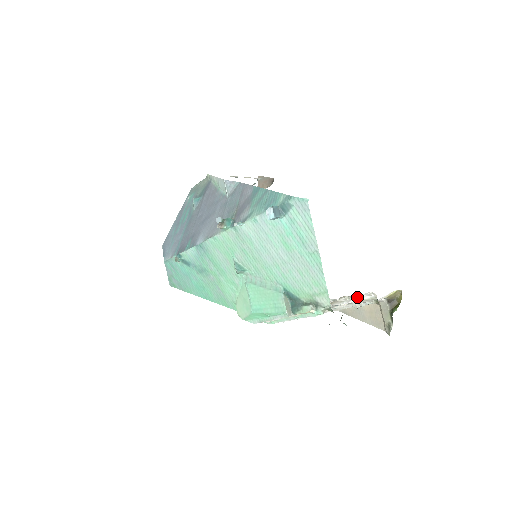
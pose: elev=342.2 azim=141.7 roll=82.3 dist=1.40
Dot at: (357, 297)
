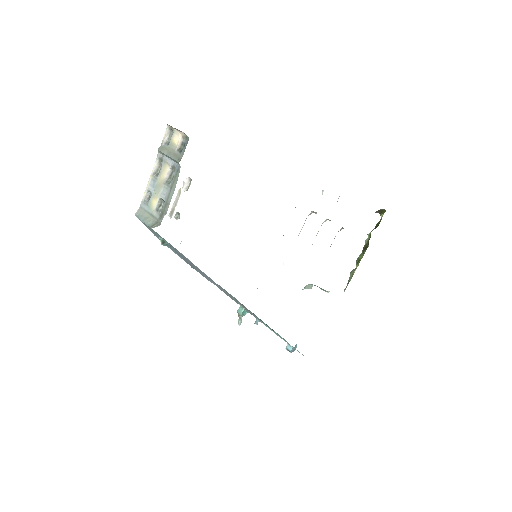
Dot at: occluded
